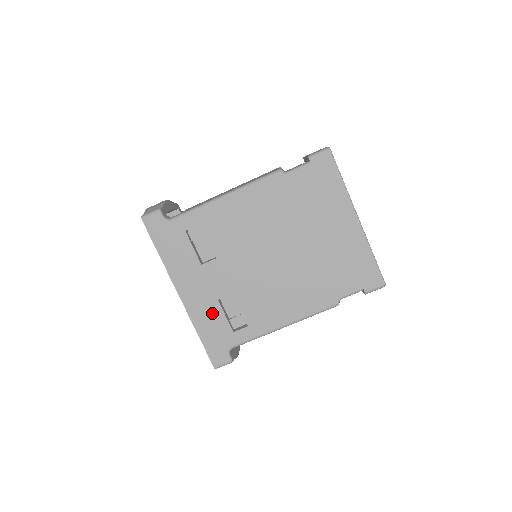
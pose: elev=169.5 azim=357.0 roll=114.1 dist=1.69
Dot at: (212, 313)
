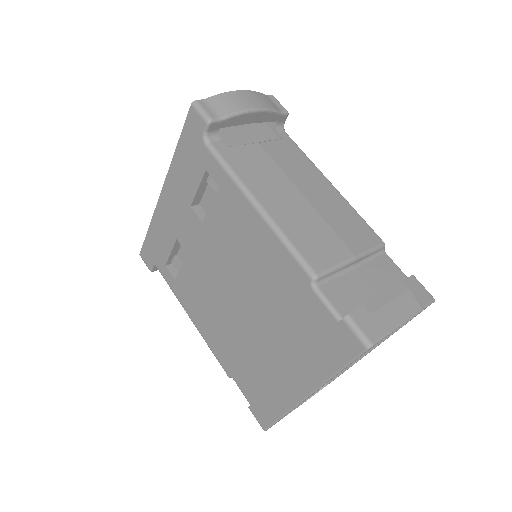
Dot at: (166, 236)
